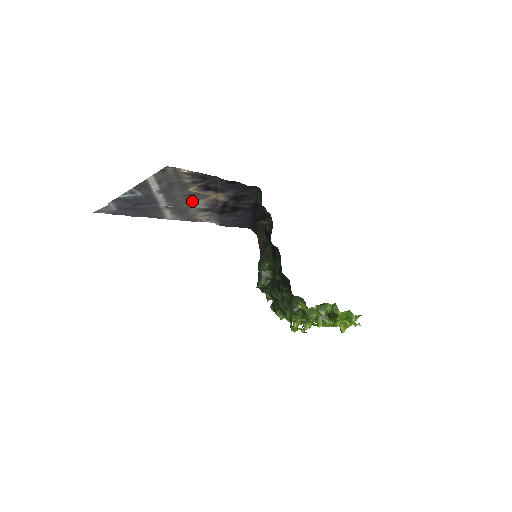
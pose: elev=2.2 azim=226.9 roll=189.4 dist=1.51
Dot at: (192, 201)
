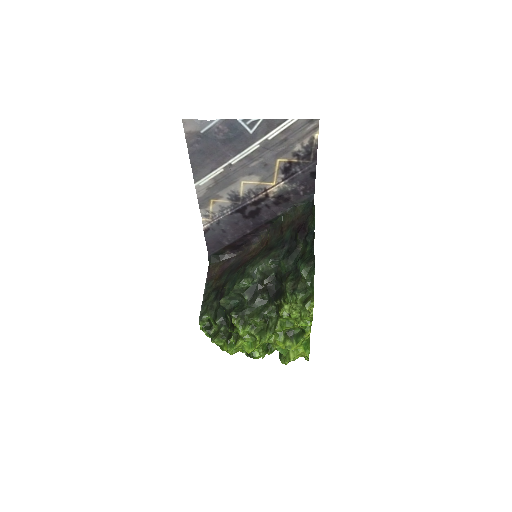
Dot at: (251, 176)
